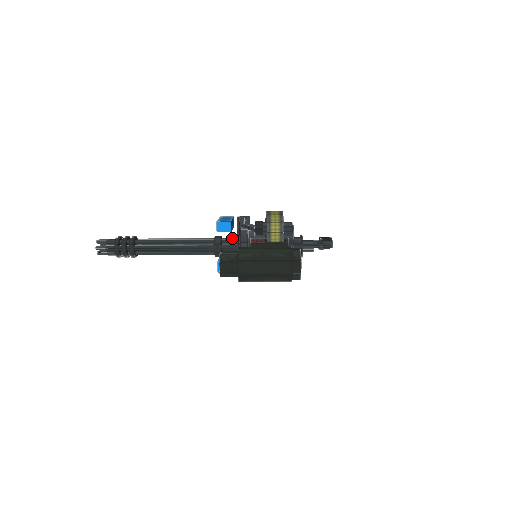
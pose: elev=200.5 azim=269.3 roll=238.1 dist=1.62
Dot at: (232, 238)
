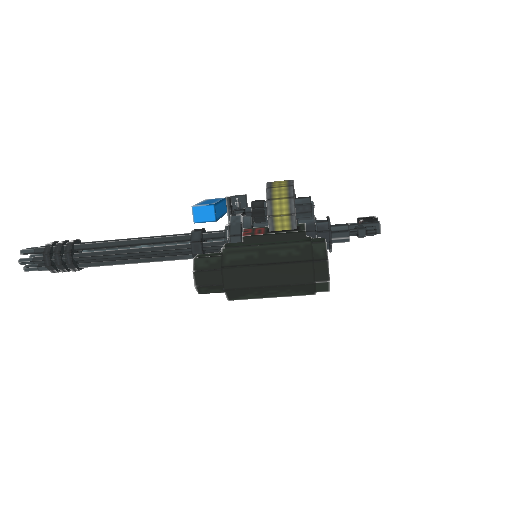
Dot at: (220, 230)
